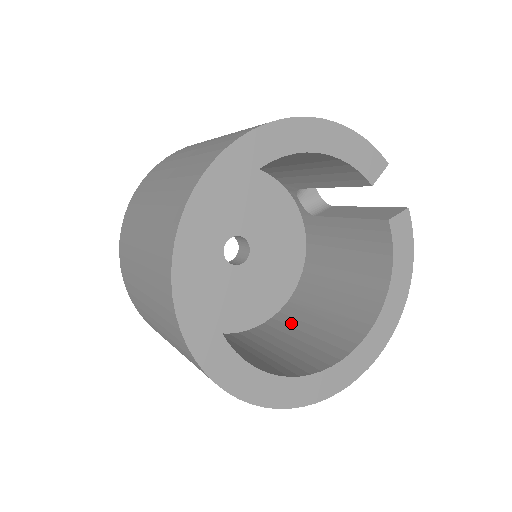
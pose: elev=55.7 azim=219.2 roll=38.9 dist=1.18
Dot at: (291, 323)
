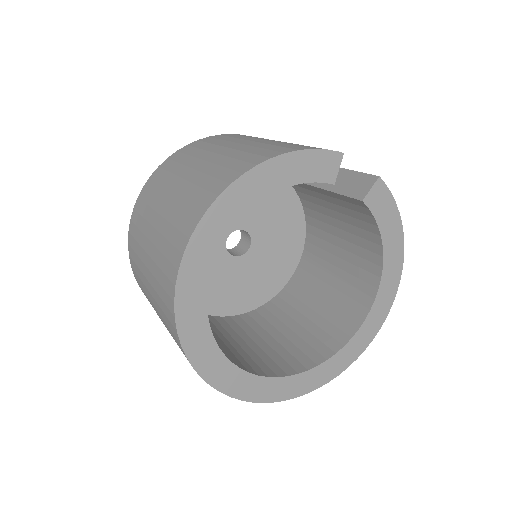
Dot at: (311, 282)
